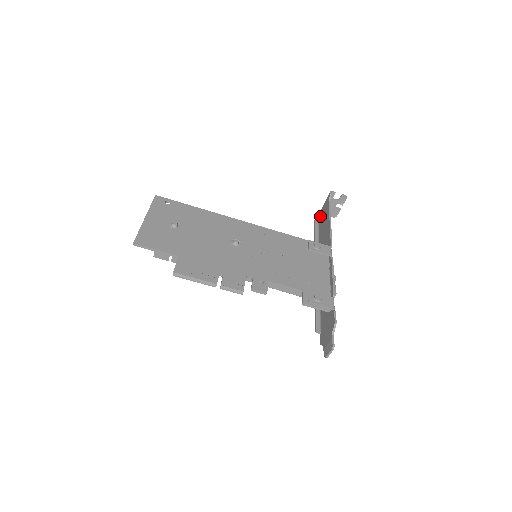
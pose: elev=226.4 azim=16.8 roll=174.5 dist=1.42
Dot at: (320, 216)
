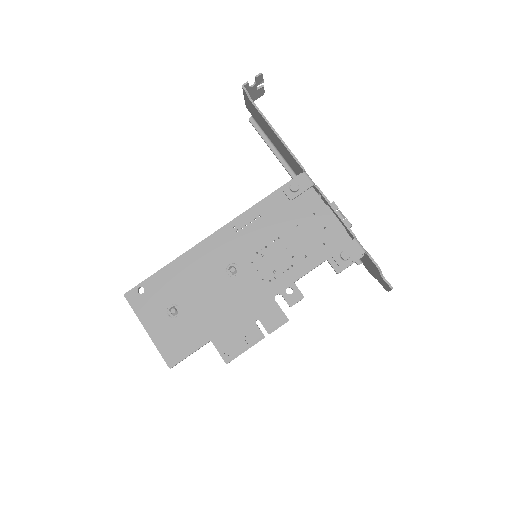
Dot at: (252, 114)
